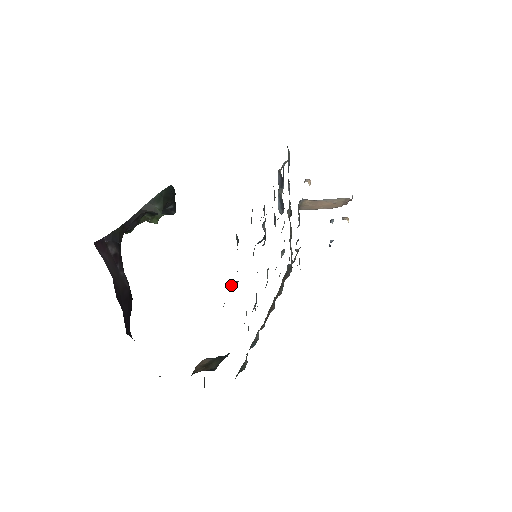
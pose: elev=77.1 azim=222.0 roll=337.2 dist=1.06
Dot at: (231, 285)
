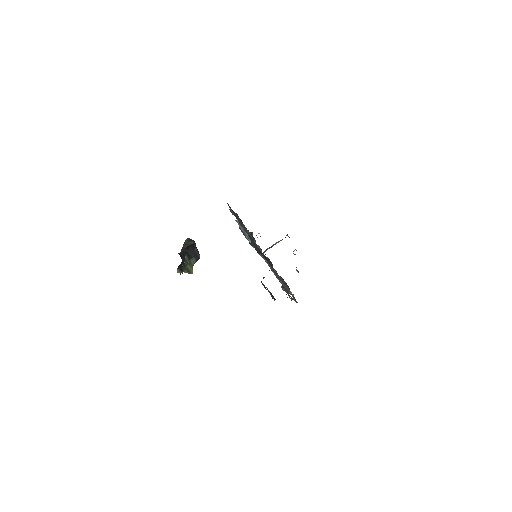
Dot at: (251, 244)
